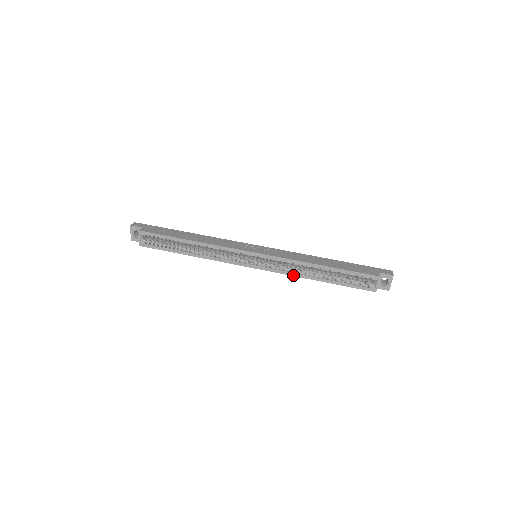
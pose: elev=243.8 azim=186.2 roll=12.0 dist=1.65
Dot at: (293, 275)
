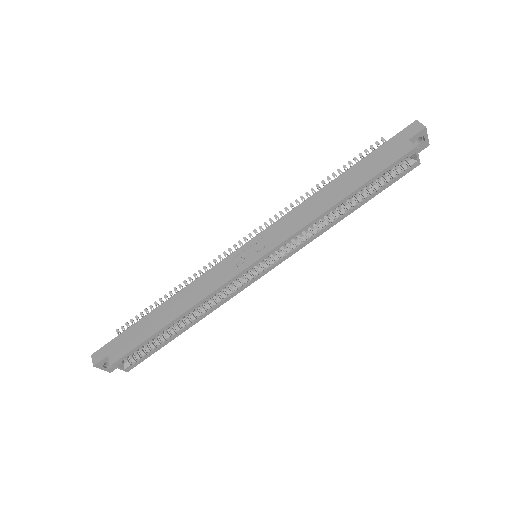
Dot at: occluded
